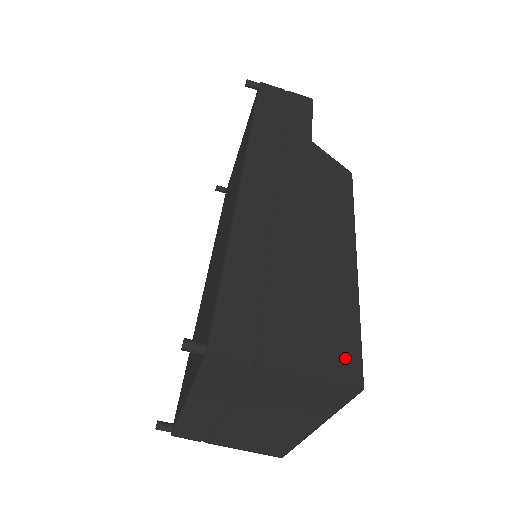
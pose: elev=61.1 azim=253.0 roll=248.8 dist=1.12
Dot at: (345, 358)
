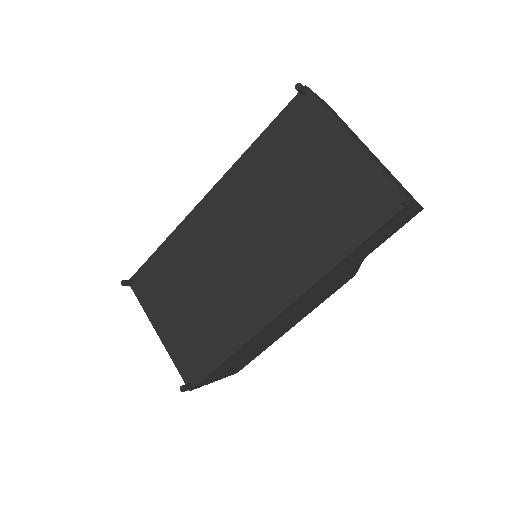
Dot at: (241, 368)
